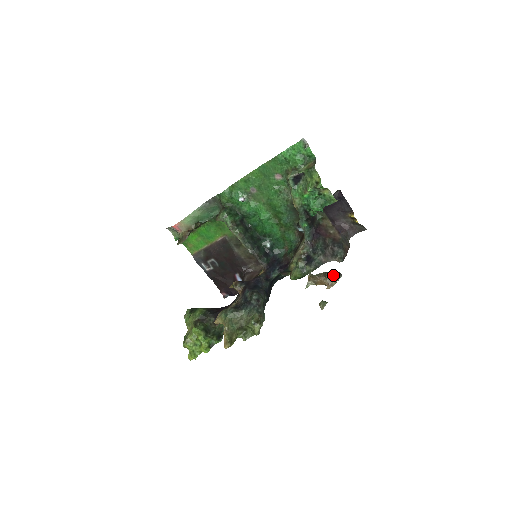
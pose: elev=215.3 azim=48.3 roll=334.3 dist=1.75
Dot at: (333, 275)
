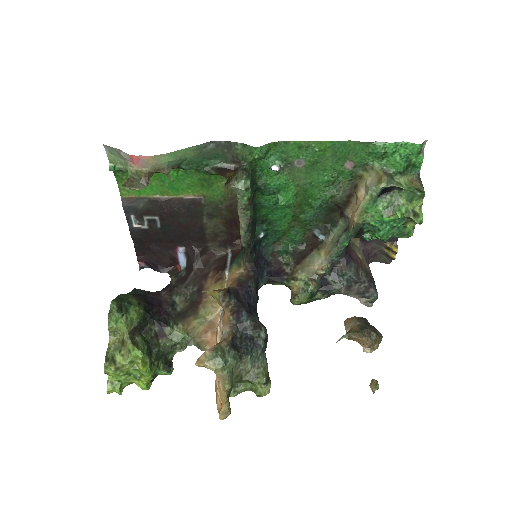
Dot at: (378, 336)
